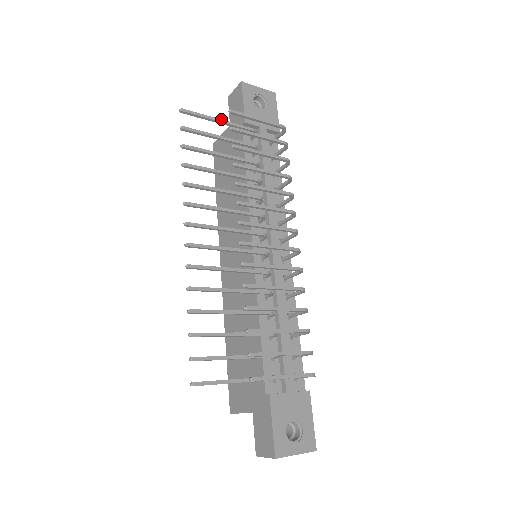
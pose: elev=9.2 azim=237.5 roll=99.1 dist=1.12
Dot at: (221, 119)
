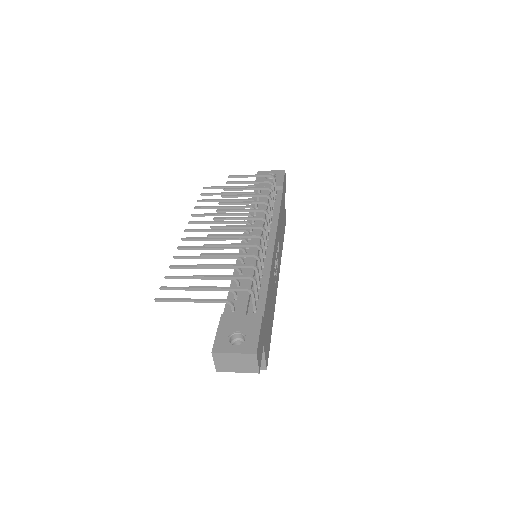
Dot at: (230, 186)
